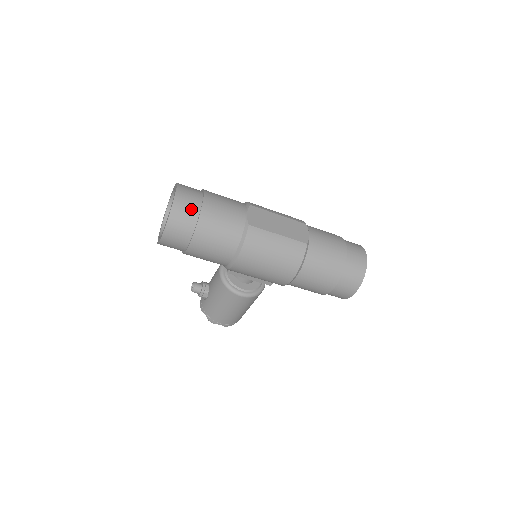
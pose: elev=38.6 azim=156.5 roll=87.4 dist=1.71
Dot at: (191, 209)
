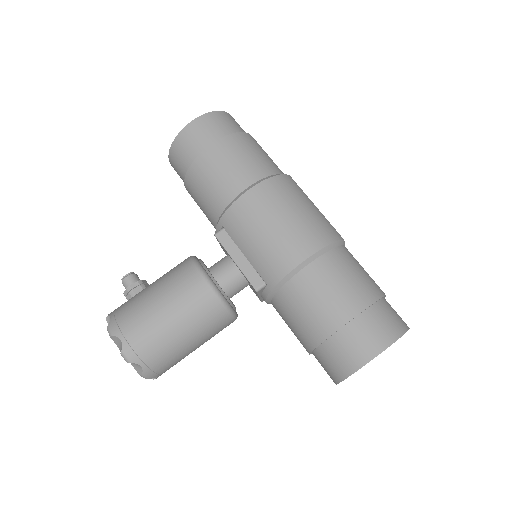
Dot at: (241, 128)
